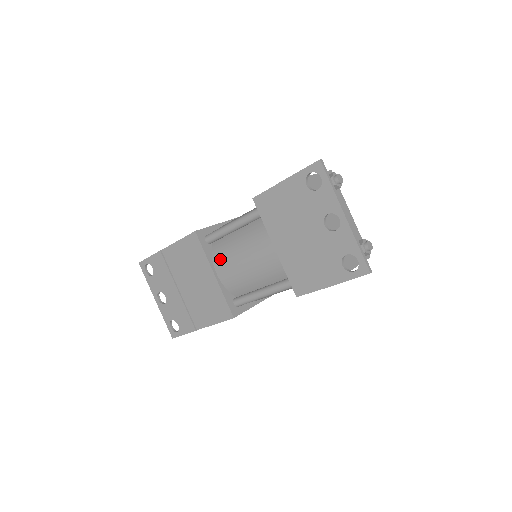
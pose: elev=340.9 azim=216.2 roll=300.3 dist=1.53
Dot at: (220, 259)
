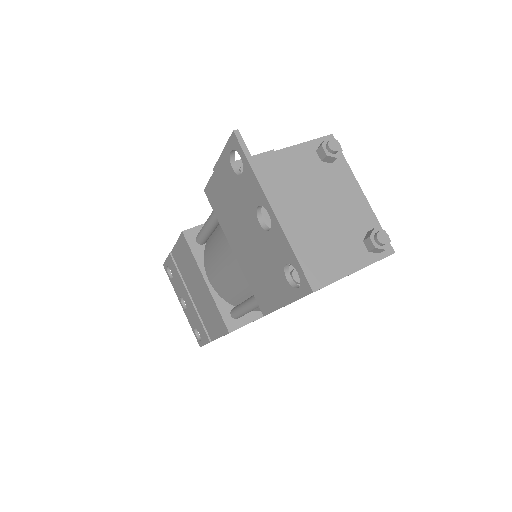
Dot at: (207, 263)
